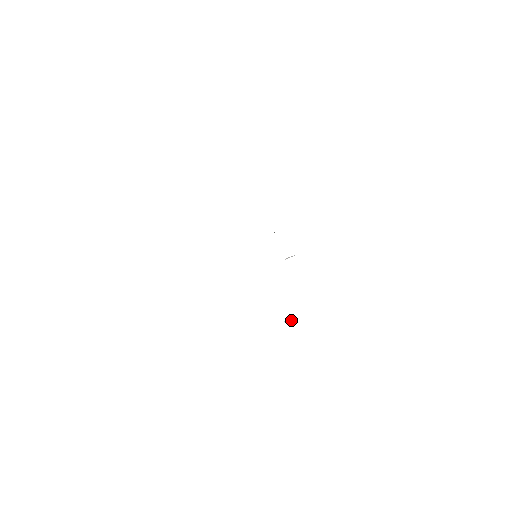
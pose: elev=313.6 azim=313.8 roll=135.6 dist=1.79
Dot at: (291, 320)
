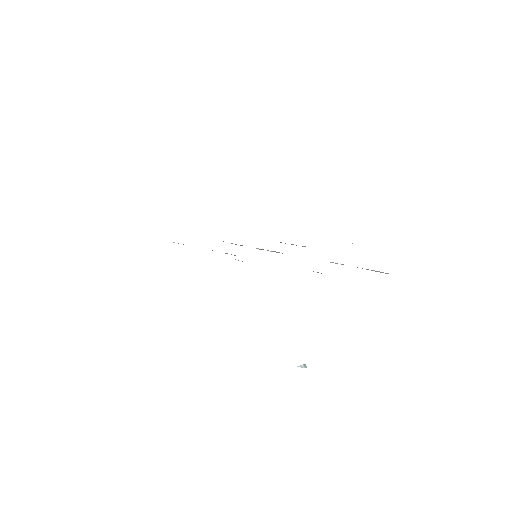
Dot at: (303, 364)
